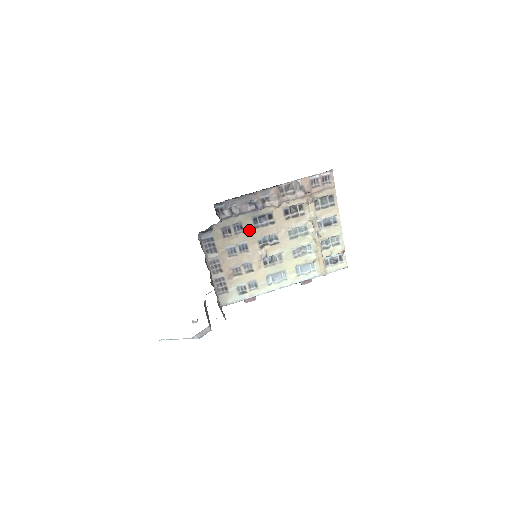
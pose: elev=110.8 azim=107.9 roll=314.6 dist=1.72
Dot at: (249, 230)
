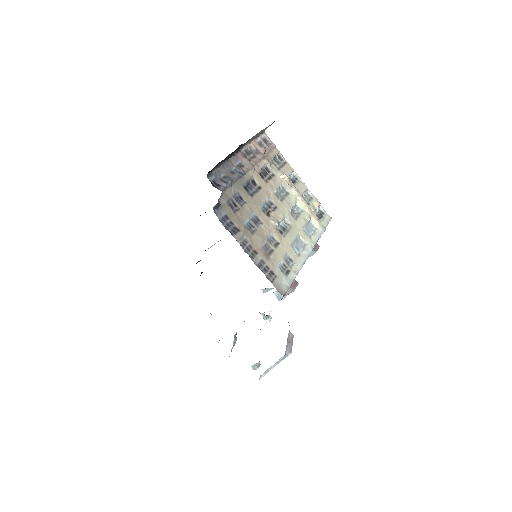
Dot at: (248, 199)
